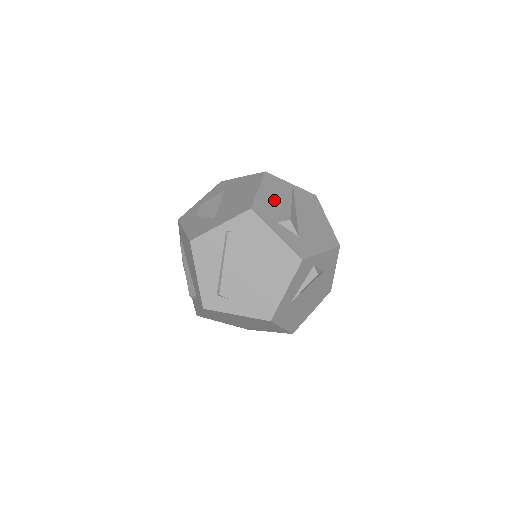
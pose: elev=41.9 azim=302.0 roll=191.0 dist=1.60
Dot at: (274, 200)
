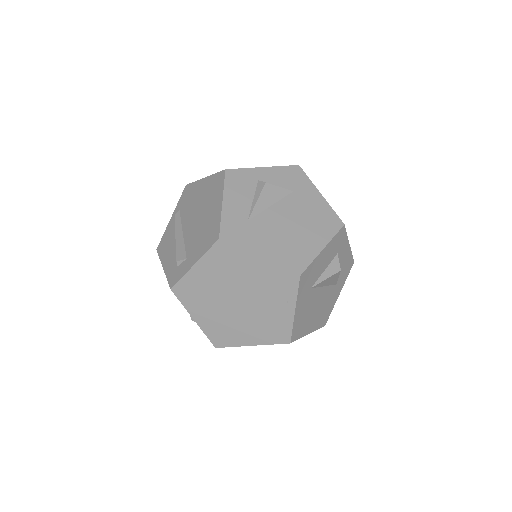
Dot at: occluded
